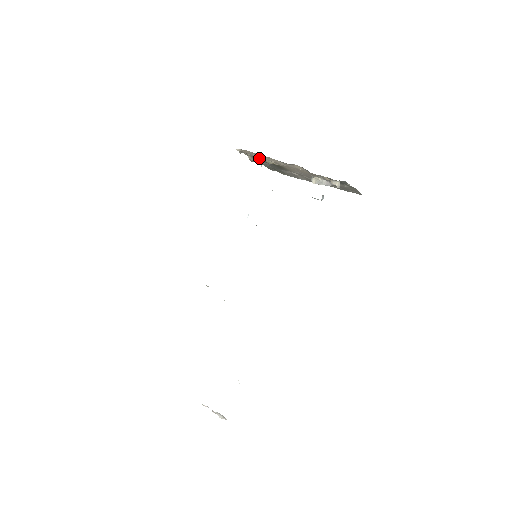
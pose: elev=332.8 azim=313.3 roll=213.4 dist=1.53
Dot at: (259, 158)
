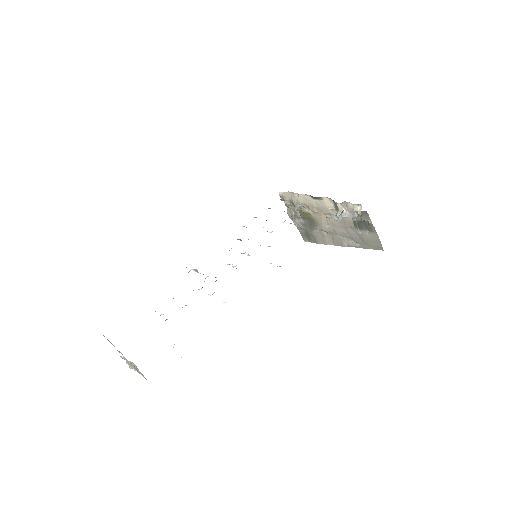
Dot at: (296, 201)
